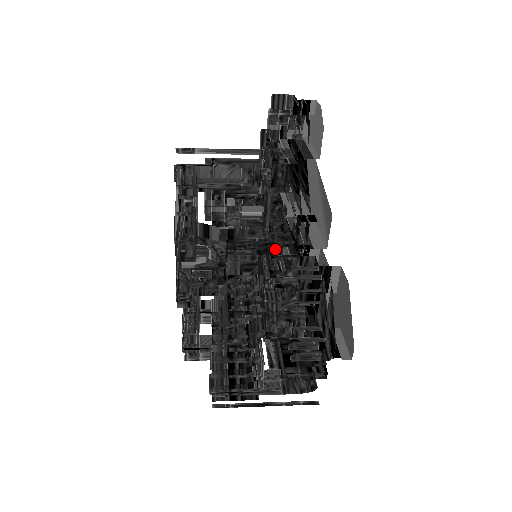
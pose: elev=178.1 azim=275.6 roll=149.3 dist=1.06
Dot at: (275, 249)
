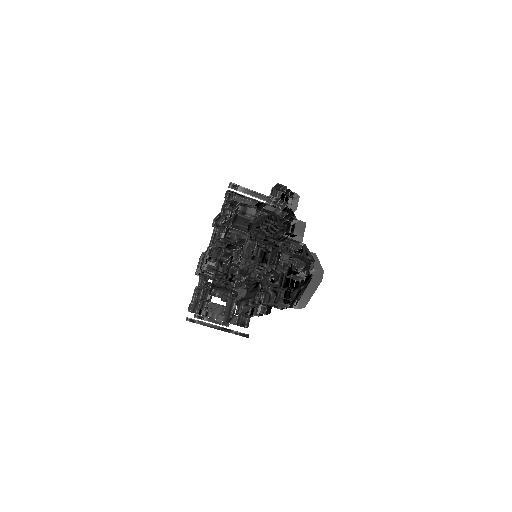
Dot at: occluded
